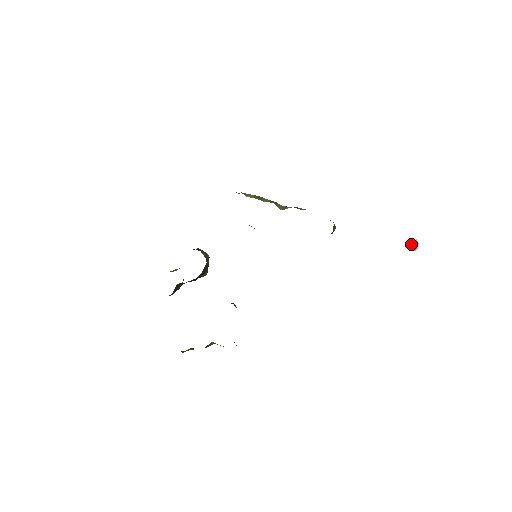
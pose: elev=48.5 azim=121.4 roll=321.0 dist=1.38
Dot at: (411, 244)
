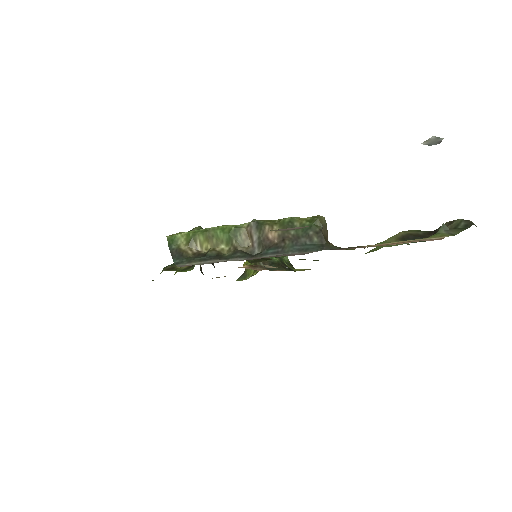
Dot at: (430, 142)
